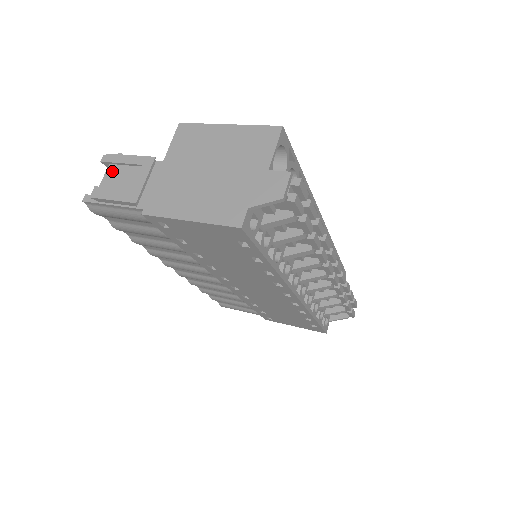
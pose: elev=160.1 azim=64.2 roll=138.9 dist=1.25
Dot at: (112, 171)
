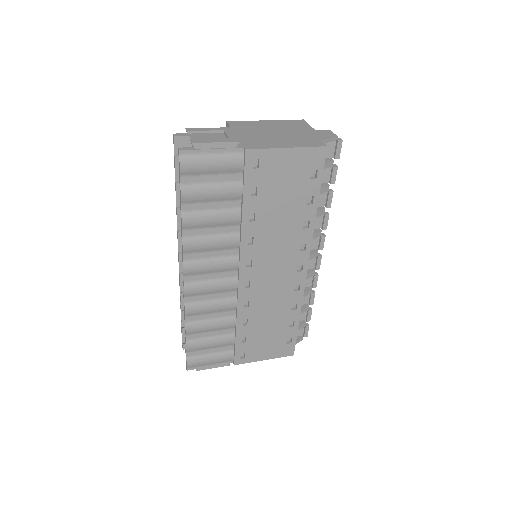
Dot at: (196, 135)
